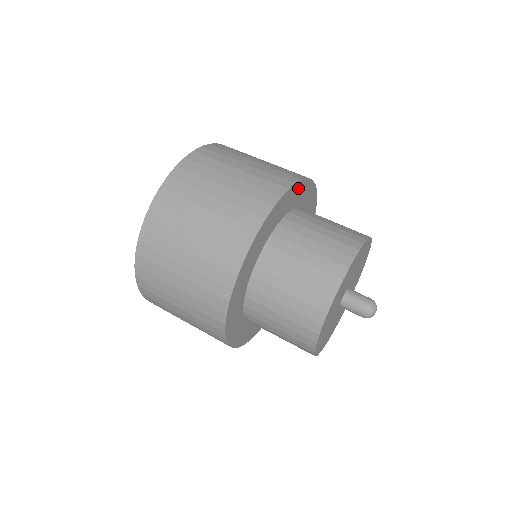
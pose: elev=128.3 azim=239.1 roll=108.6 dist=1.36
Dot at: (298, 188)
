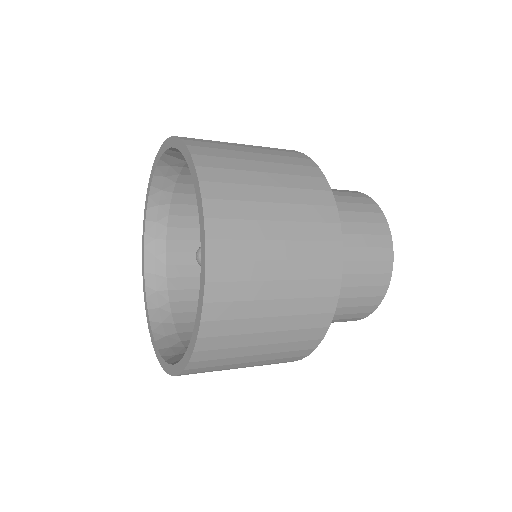
Dot at: occluded
